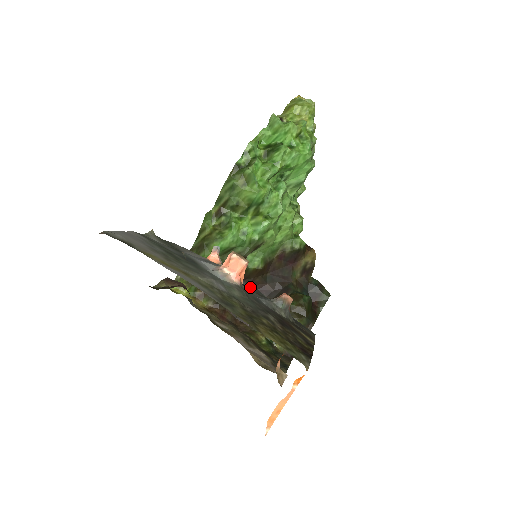
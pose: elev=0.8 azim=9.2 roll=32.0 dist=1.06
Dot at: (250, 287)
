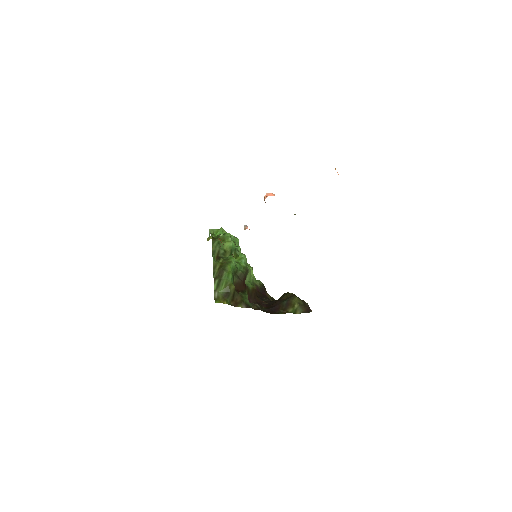
Dot at: occluded
